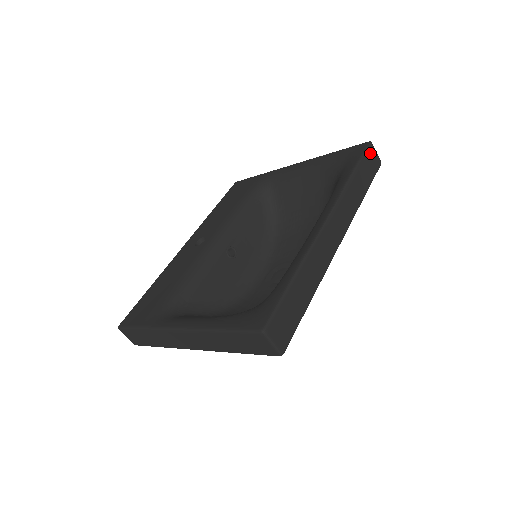
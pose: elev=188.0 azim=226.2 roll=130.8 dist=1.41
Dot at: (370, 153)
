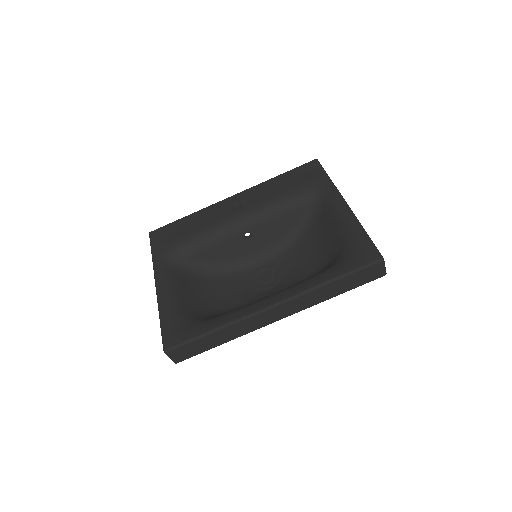
Dot at: (373, 268)
